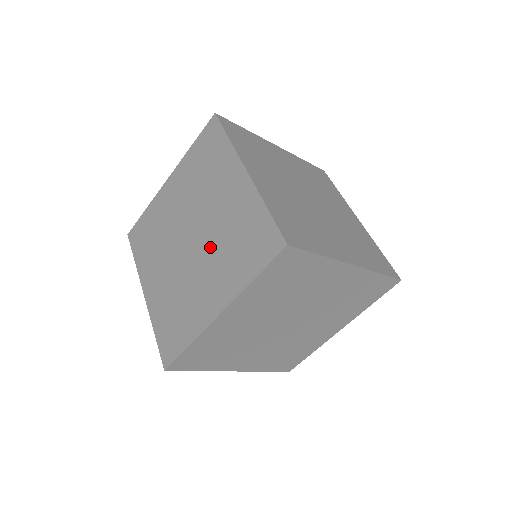
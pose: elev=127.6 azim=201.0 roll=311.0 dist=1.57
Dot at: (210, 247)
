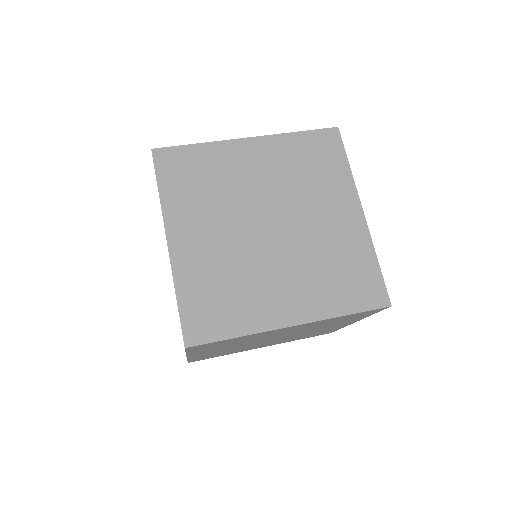
Dot at: occluded
